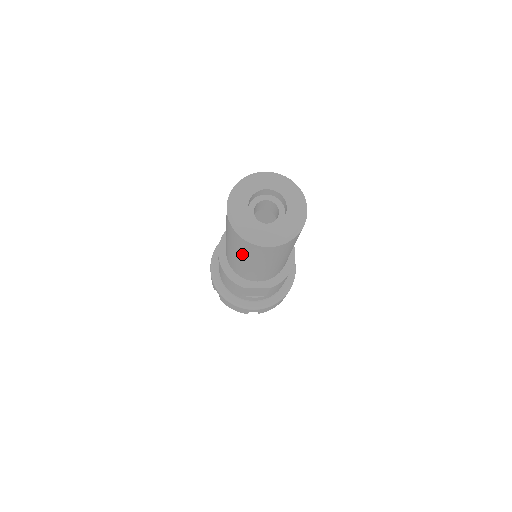
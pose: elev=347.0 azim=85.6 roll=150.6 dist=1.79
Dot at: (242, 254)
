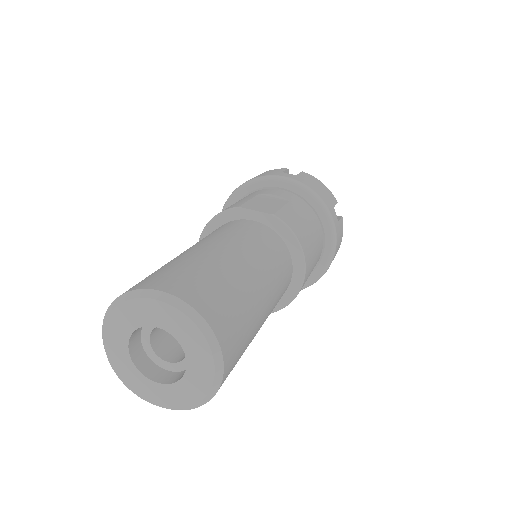
Dot at: occluded
